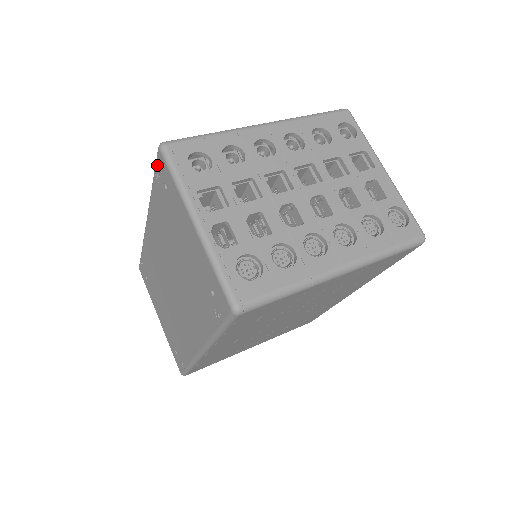
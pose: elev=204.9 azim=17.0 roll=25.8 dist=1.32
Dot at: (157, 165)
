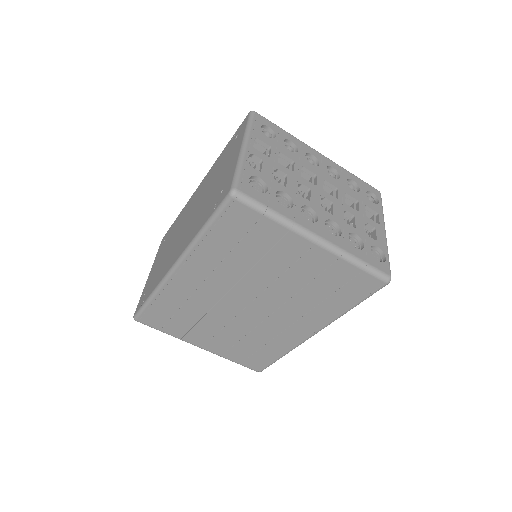
Dot at: (240, 126)
